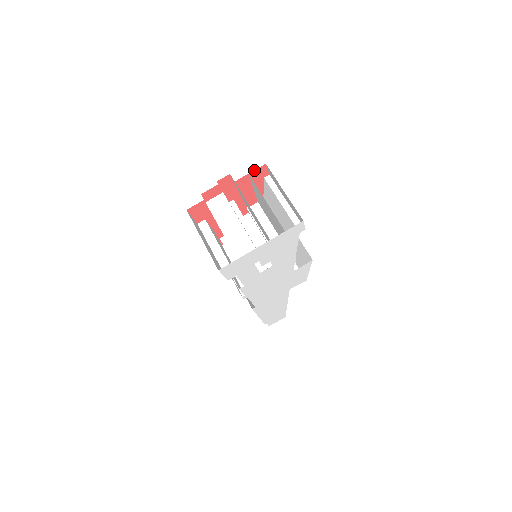
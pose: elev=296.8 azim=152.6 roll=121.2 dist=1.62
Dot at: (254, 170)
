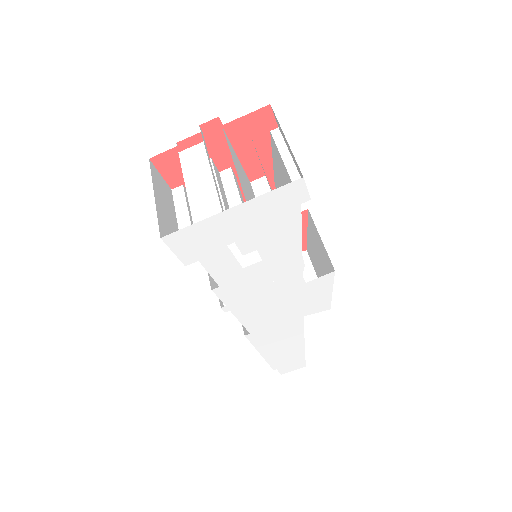
Dot at: (252, 112)
